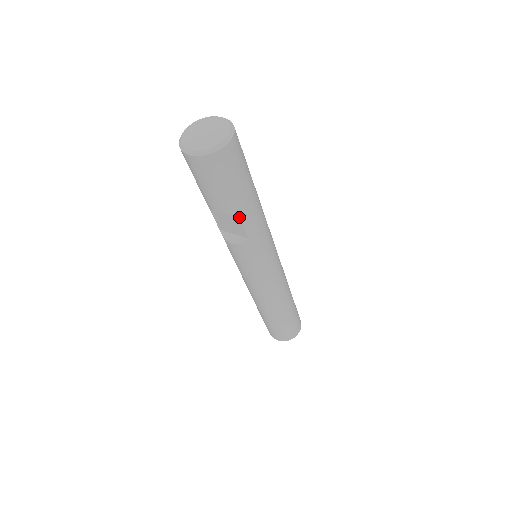
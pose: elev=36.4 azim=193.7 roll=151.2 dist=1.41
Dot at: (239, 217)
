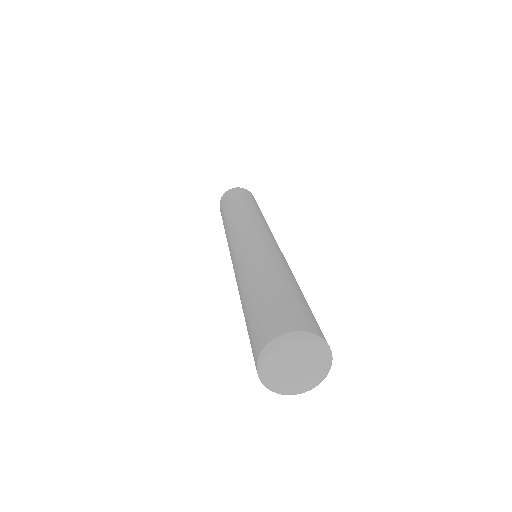
Dot at: occluded
